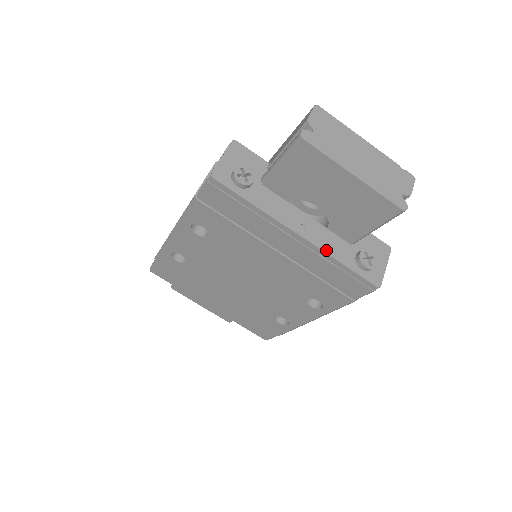
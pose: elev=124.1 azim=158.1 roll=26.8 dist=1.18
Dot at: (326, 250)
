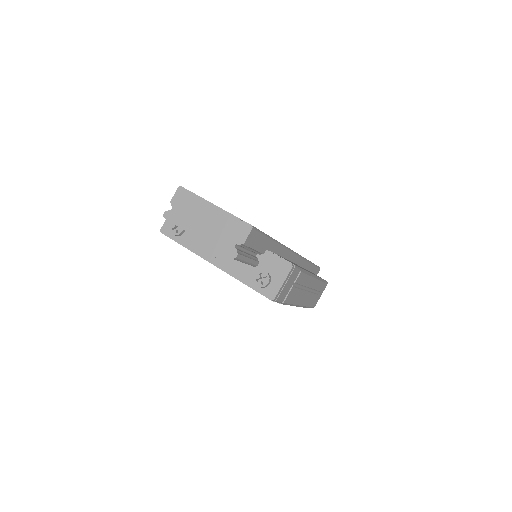
Dot at: (232, 274)
